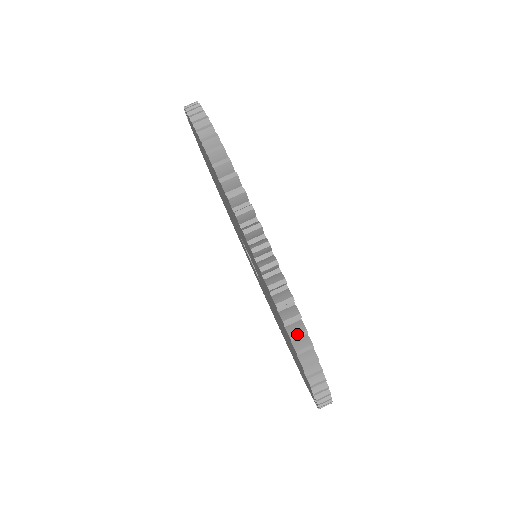
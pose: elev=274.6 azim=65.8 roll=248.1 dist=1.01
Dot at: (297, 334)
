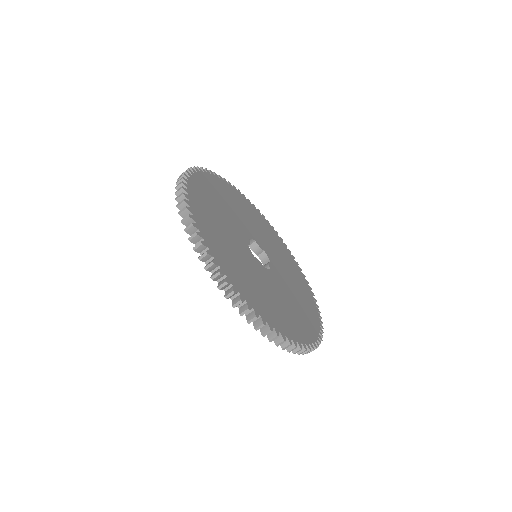
Dot at: (309, 352)
